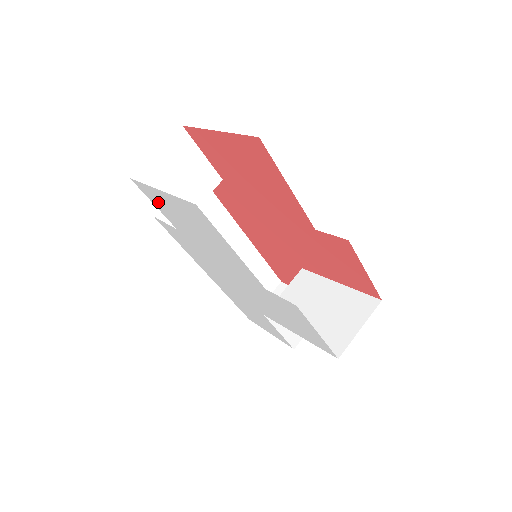
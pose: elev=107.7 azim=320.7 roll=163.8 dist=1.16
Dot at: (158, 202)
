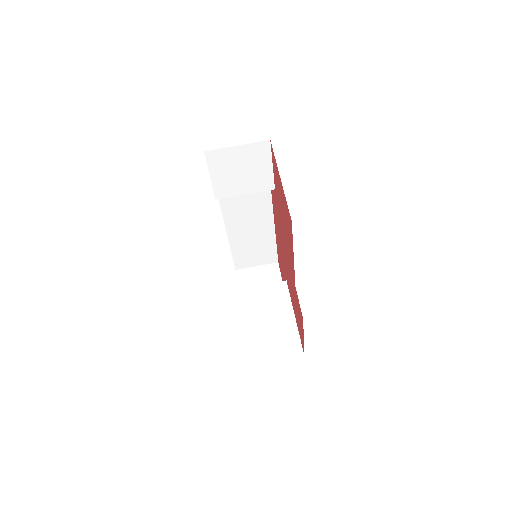
Dot at: occluded
